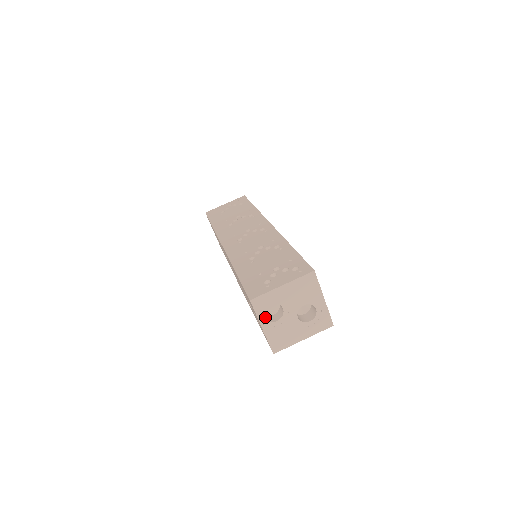
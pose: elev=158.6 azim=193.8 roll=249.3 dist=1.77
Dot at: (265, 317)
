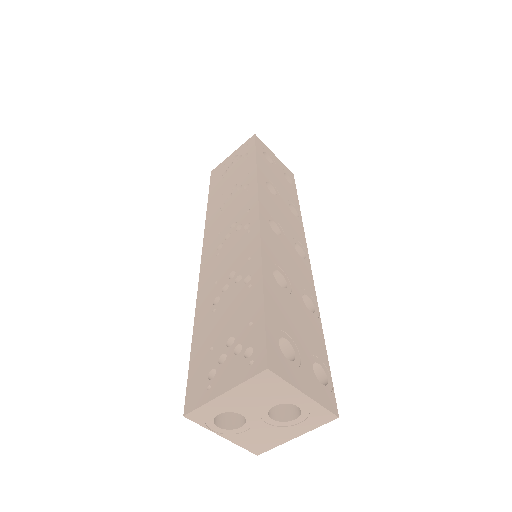
Dot at: (225, 419)
